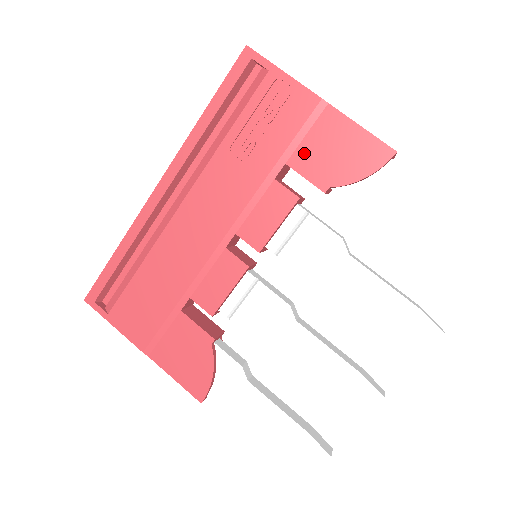
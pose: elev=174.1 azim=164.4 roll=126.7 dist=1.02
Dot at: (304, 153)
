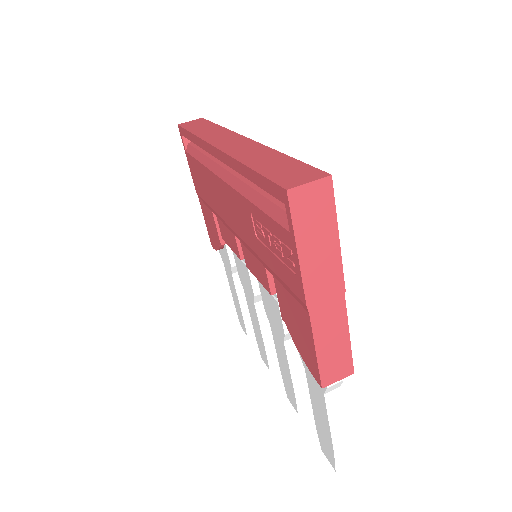
Dot at: (283, 293)
